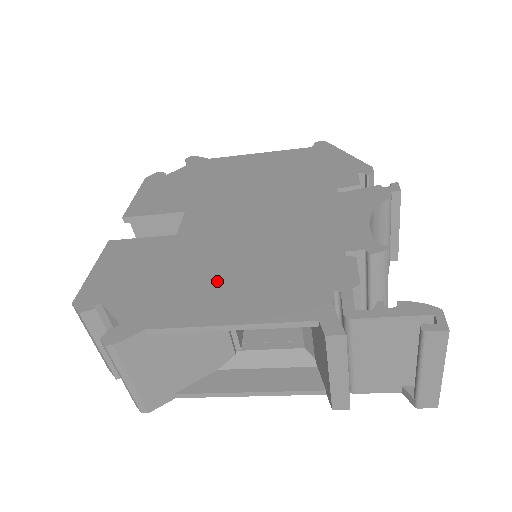
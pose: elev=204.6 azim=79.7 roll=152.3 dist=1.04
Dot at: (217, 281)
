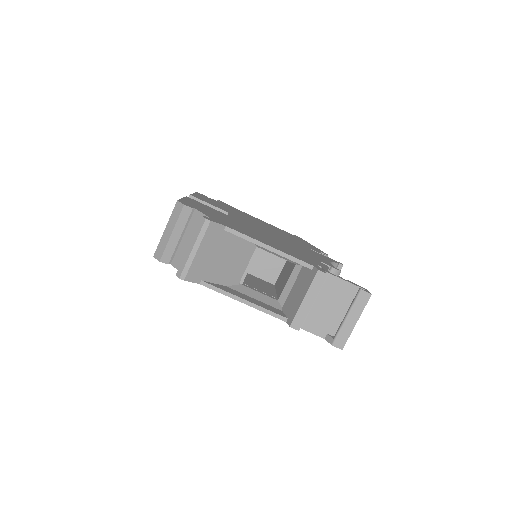
Dot at: (258, 235)
